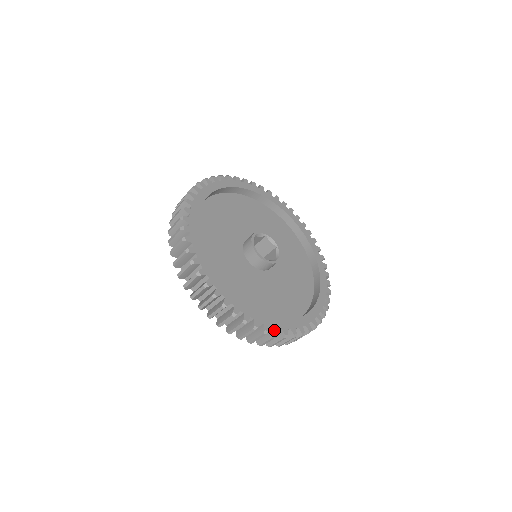
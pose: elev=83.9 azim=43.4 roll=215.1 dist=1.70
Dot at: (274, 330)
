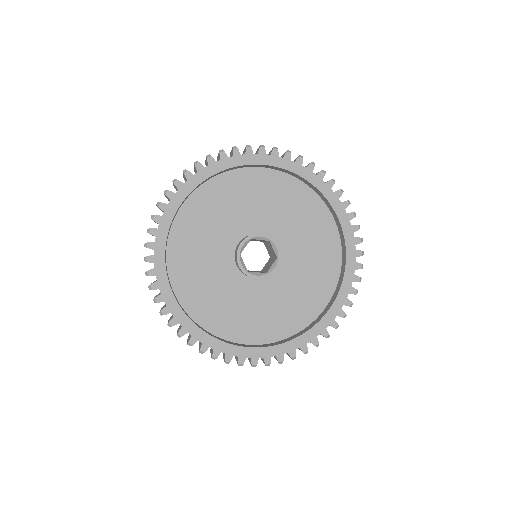
Dot at: (313, 344)
